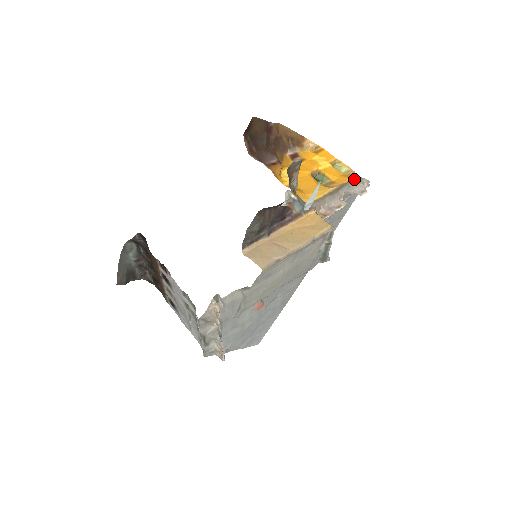
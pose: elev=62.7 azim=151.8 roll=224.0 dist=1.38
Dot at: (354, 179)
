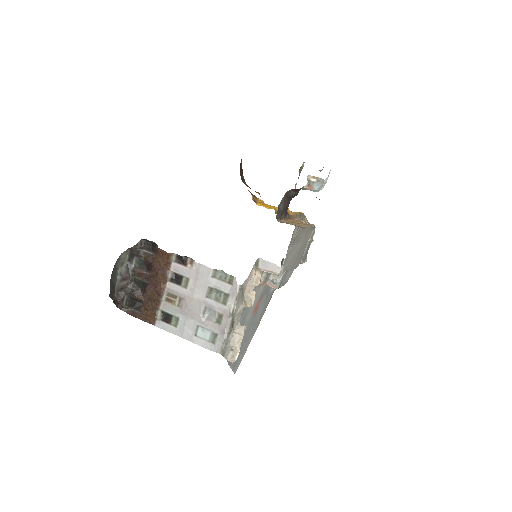
Dot at: (303, 214)
